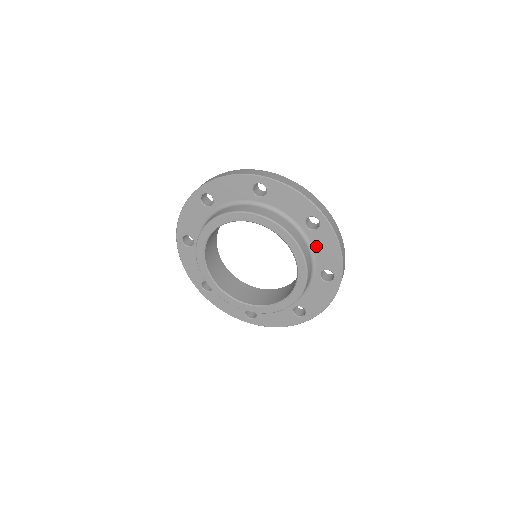
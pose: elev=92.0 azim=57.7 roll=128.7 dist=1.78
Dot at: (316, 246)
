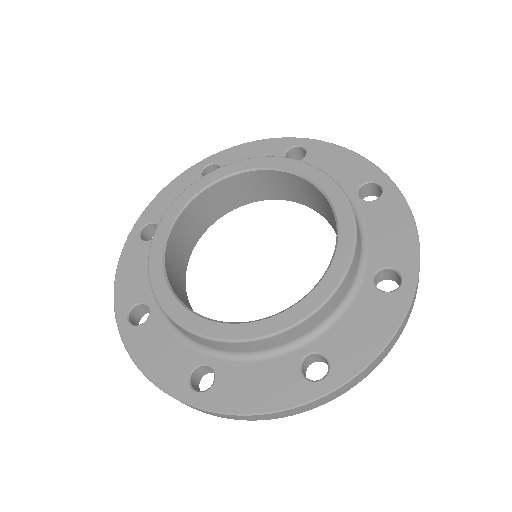
Dot at: (354, 311)
